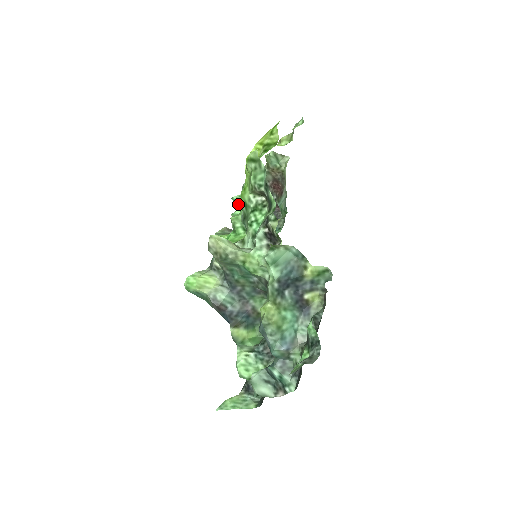
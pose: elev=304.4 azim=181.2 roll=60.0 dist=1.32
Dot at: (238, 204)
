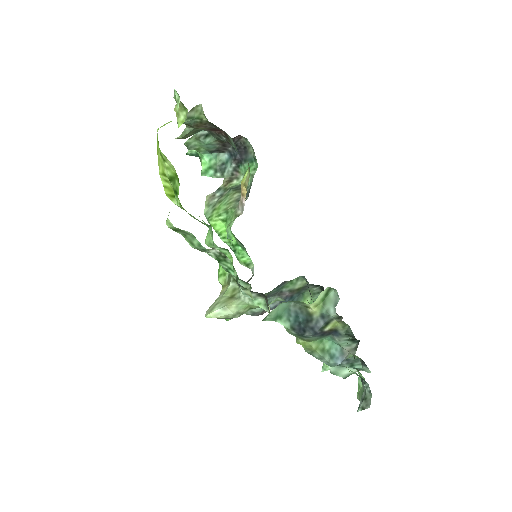
Dot at: (197, 156)
